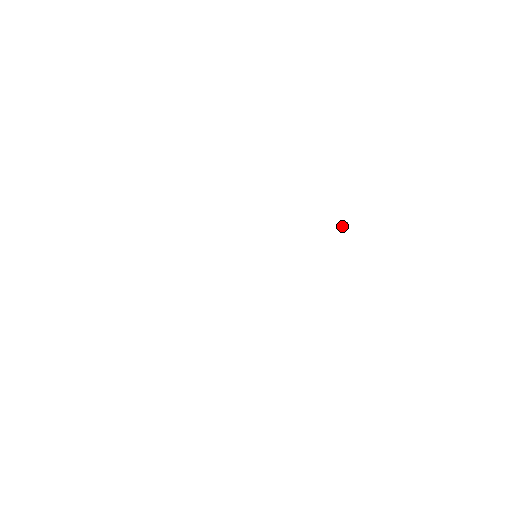
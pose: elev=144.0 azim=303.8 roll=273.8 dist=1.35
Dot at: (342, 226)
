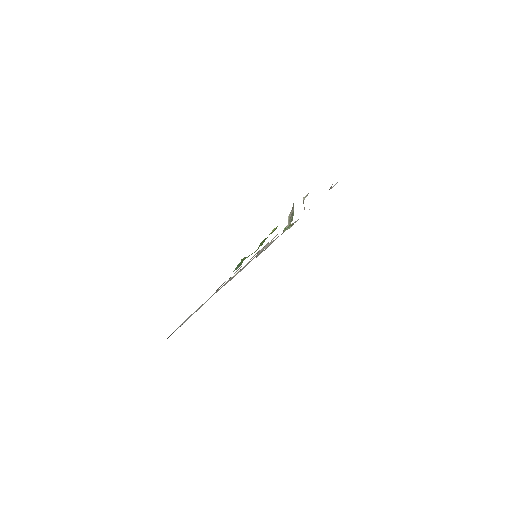
Dot at: (288, 227)
